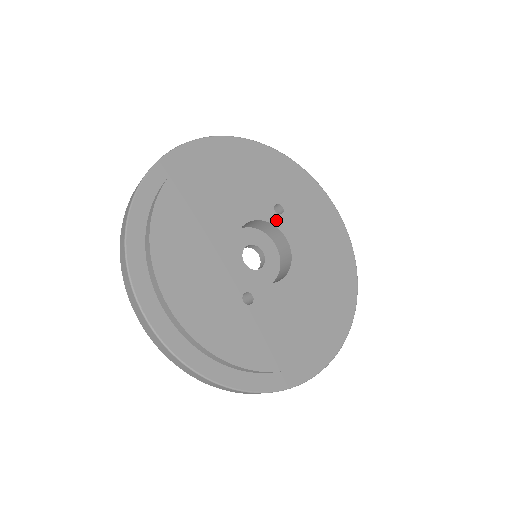
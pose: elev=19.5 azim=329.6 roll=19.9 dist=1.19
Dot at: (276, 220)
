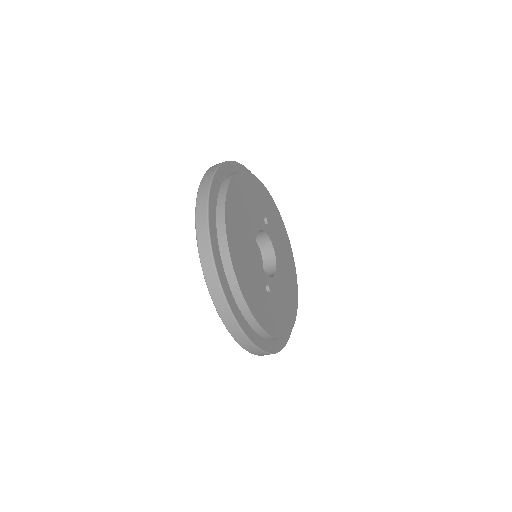
Dot at: (266, 229)
